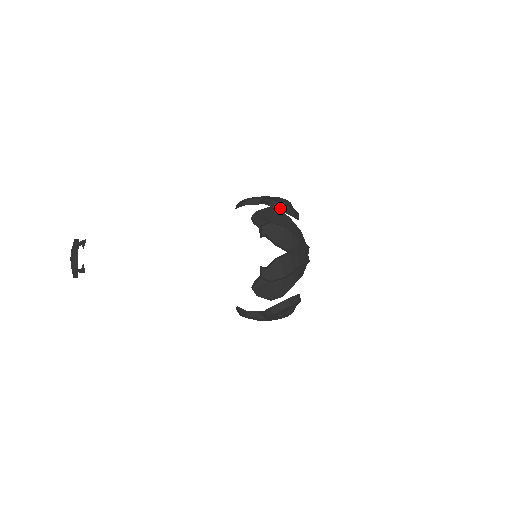
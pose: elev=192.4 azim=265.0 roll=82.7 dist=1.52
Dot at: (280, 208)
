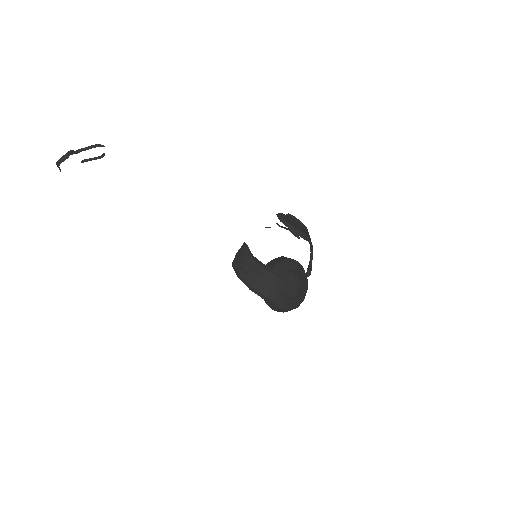
Dot at: occluded
